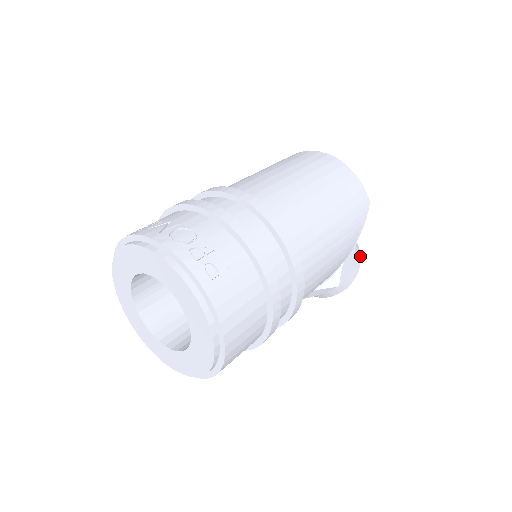
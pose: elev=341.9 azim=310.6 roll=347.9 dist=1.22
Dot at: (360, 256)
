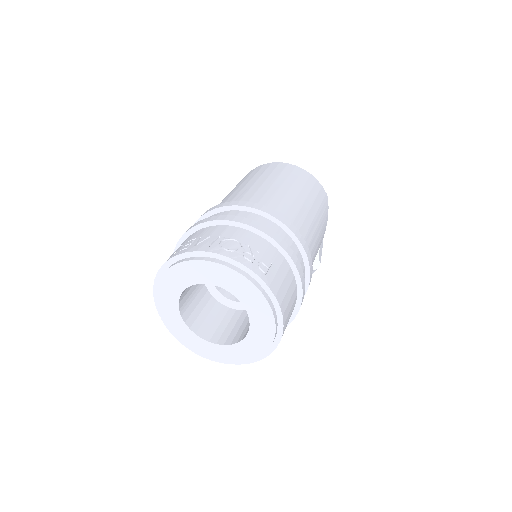
Dot at: occluded
